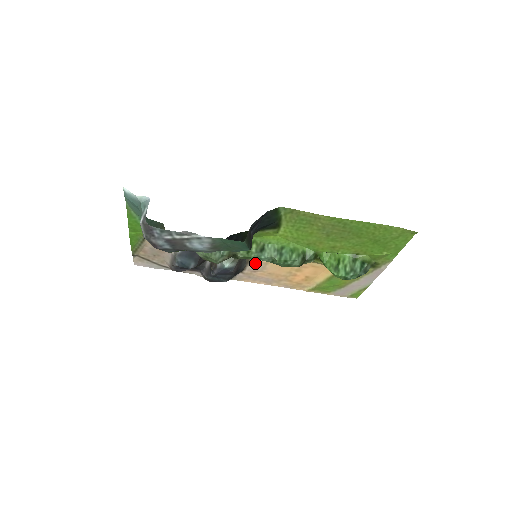
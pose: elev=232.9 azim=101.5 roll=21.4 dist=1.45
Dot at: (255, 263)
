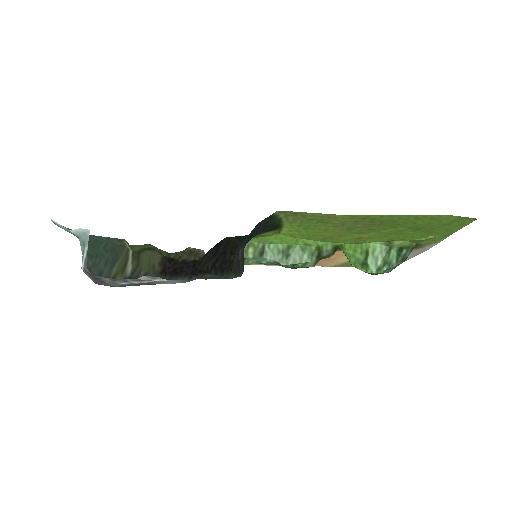
Dot at: occluded
